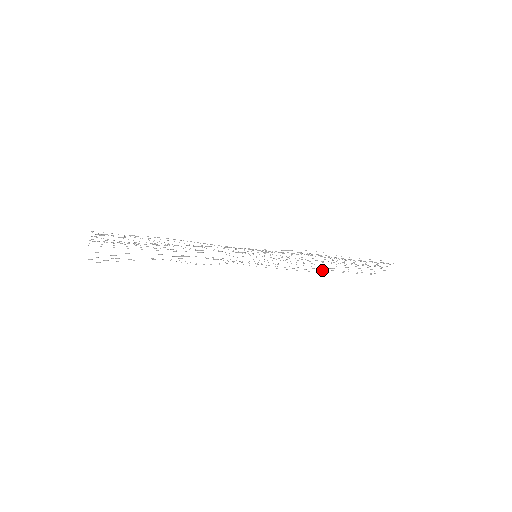
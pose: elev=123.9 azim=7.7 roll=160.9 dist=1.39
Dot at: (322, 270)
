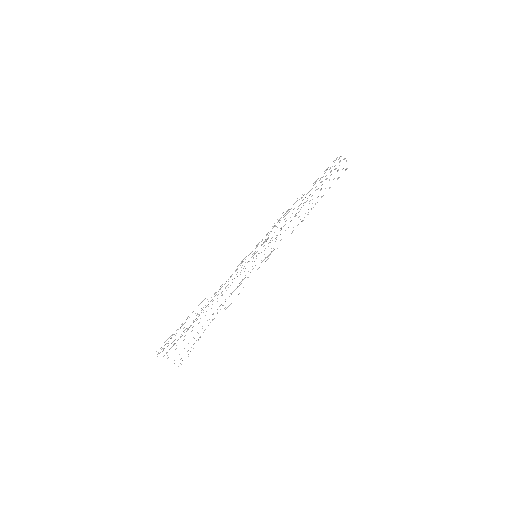
Dot at: occluded
